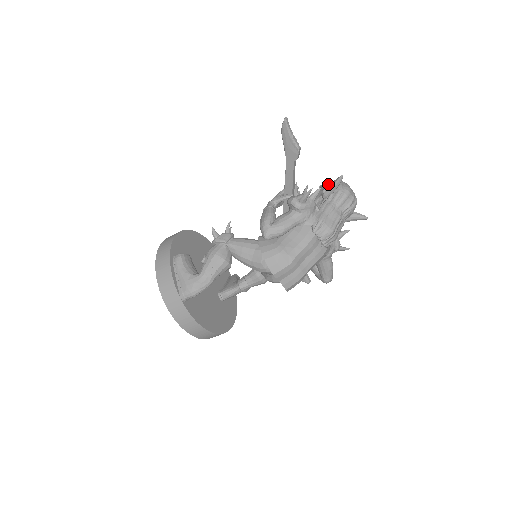
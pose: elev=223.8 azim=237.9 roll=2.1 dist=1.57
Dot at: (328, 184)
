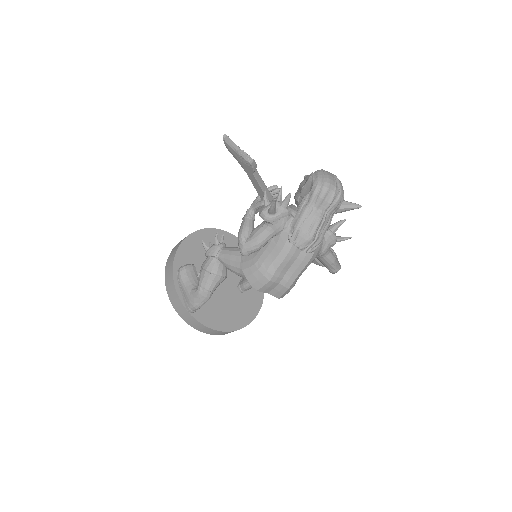
Dot at: (307, 178)
